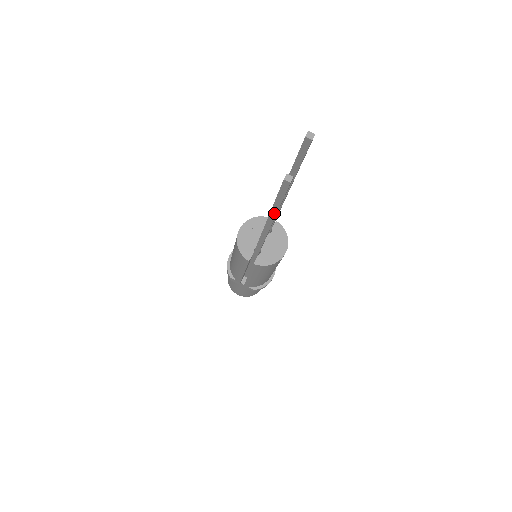
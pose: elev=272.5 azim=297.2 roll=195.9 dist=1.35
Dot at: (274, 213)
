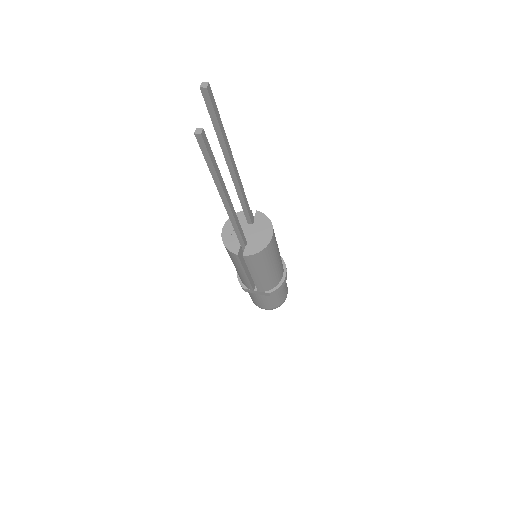
Dot at: (218, 182)
